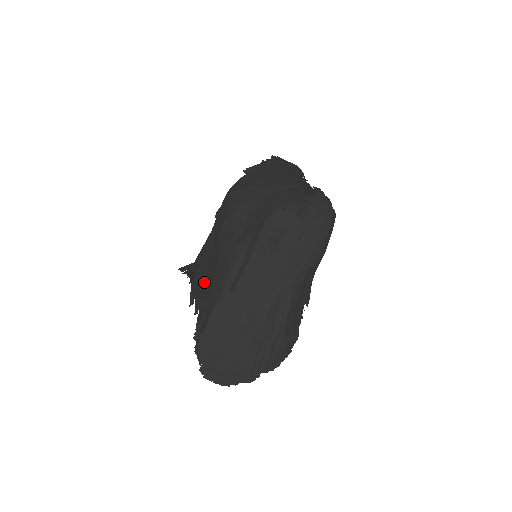
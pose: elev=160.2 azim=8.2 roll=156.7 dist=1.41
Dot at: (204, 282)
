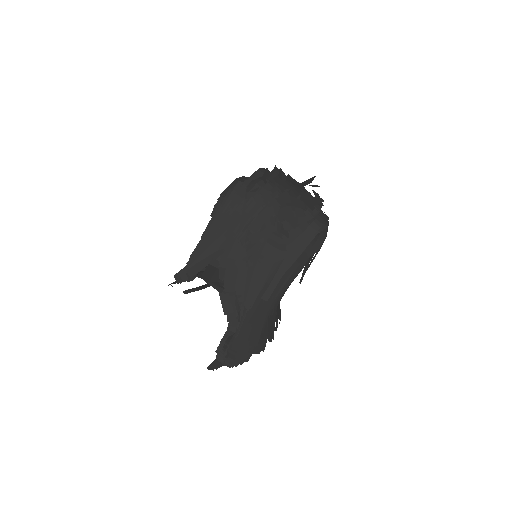
Dot at: (237, 290)
